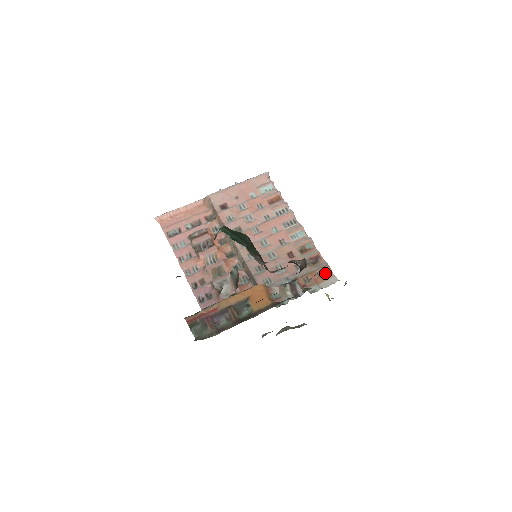
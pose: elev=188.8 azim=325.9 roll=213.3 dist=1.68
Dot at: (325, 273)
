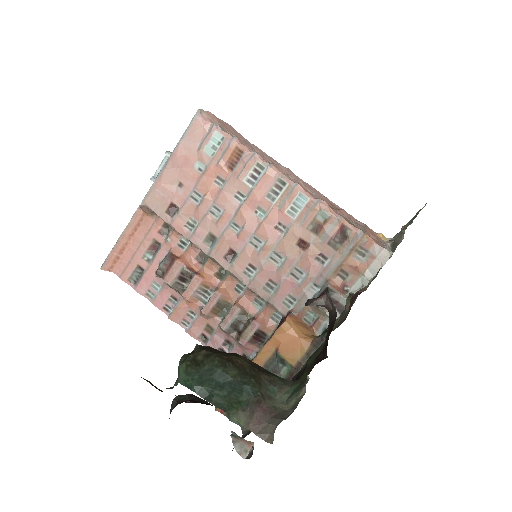
Dot at: (366, 251)
